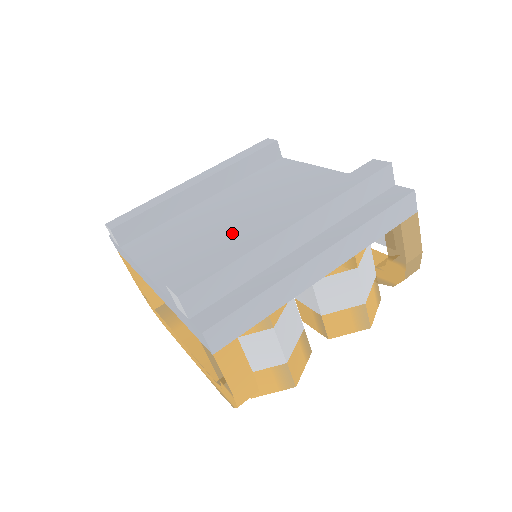
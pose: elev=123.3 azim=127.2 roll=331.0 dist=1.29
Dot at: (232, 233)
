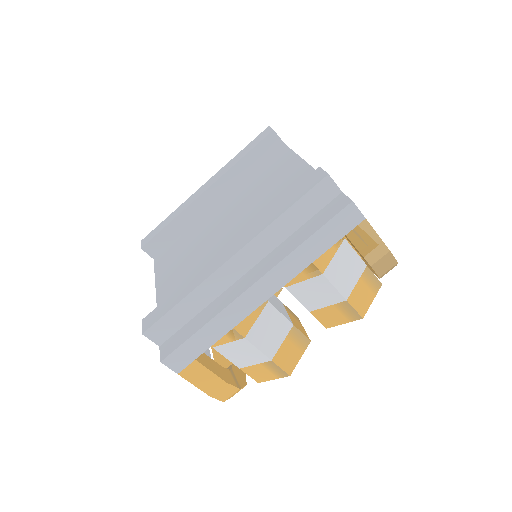
Dot at: (214, 250)
